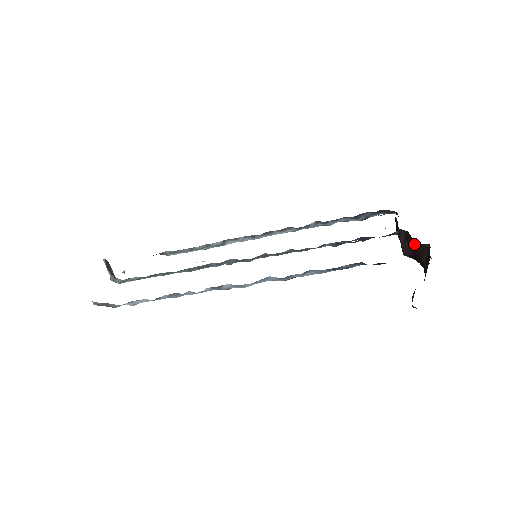
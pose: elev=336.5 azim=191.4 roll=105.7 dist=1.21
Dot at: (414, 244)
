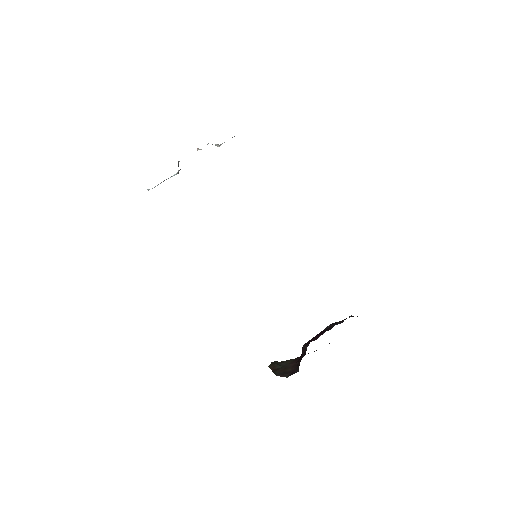
Dot at: occluded
